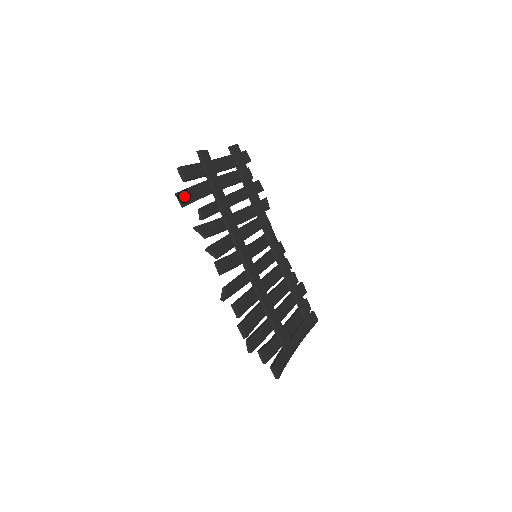
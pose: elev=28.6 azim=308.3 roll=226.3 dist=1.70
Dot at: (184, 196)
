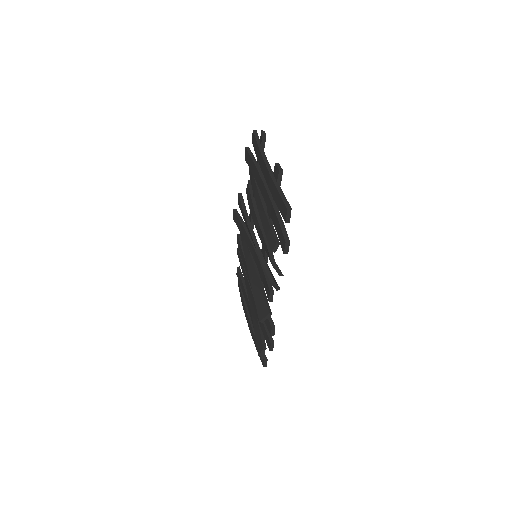
Dot at: occluded
